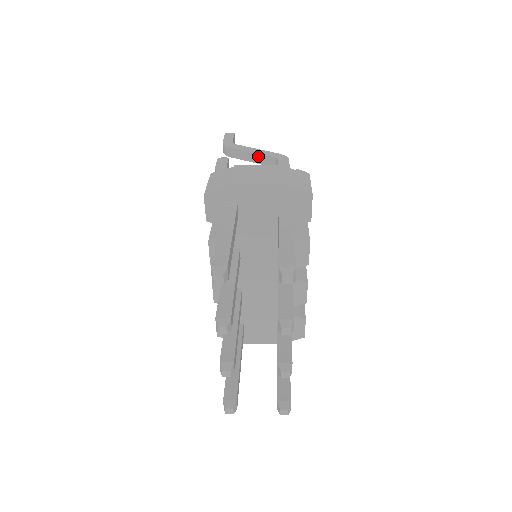
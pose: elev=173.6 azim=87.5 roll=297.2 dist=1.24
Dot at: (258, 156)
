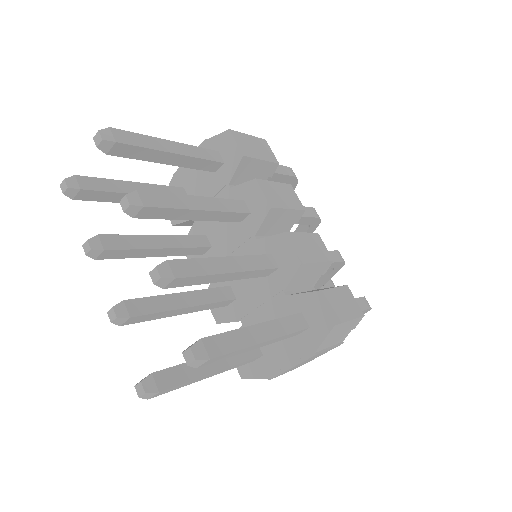
Dot at: occluded
